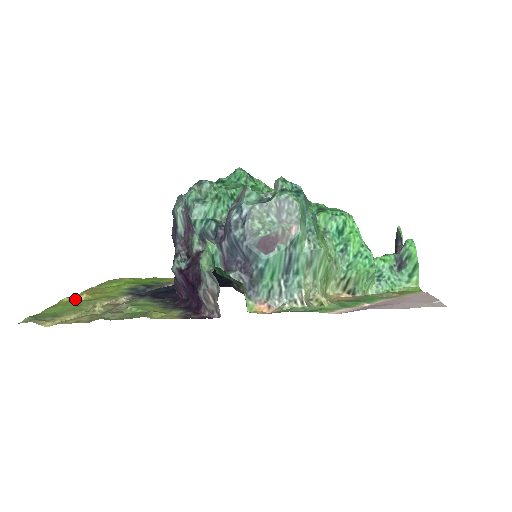
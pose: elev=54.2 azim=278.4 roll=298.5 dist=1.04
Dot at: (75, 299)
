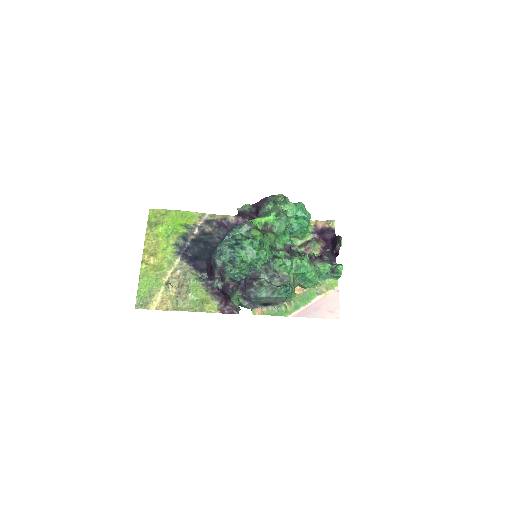
Dot at: (148, 263)
